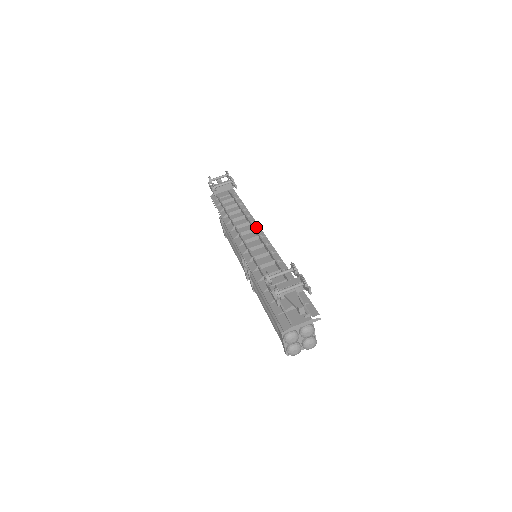
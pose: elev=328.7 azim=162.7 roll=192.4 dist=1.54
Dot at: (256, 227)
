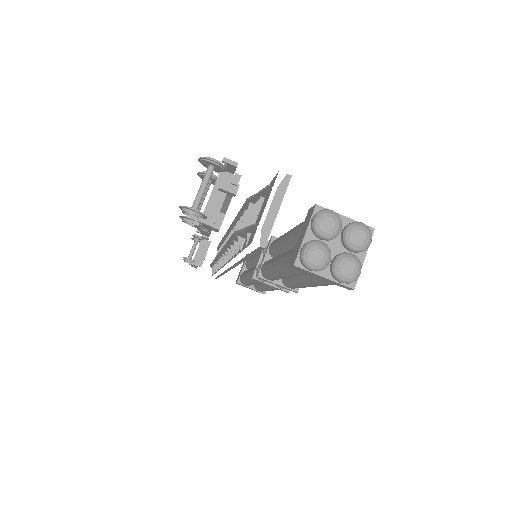
Dot at: occluded
